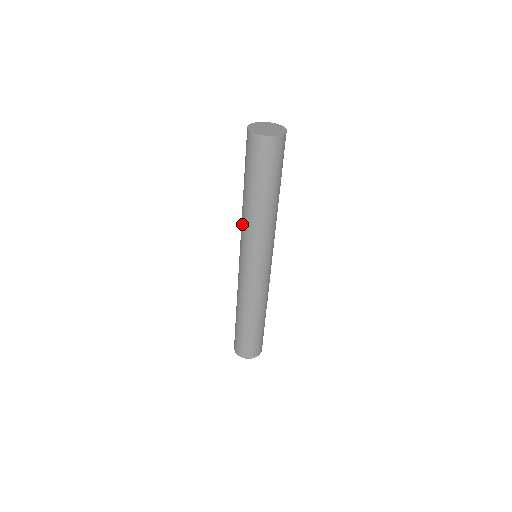
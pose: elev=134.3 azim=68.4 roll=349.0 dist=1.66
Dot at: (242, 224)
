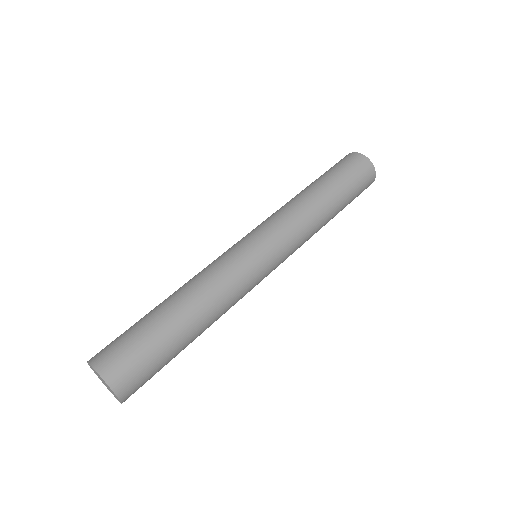
Dot at: occluded
